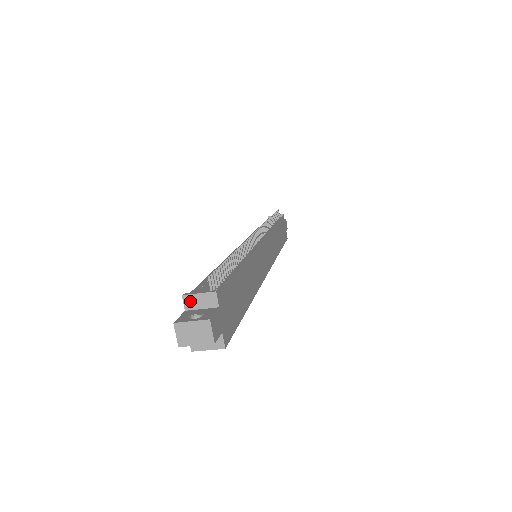
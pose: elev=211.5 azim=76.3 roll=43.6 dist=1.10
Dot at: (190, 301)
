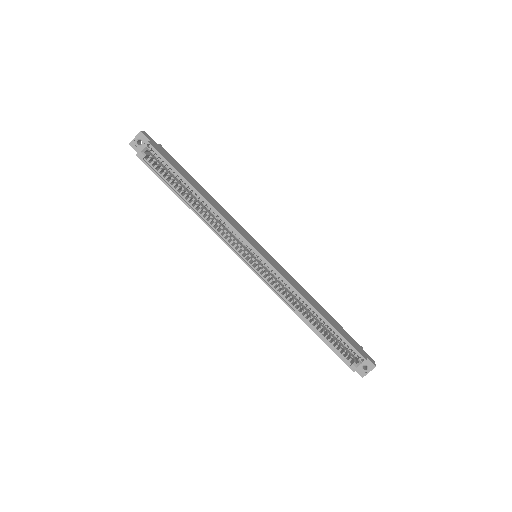
Dot at: occluded
